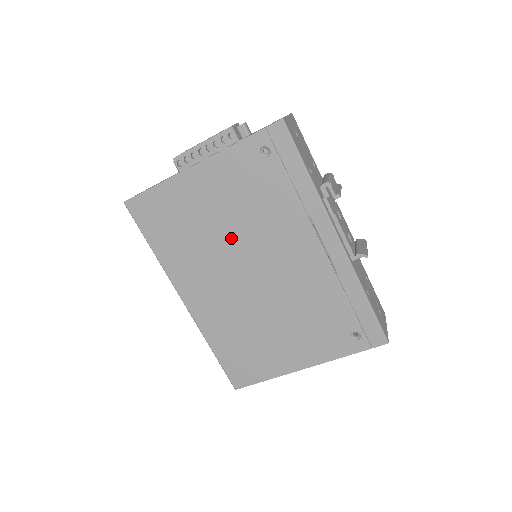
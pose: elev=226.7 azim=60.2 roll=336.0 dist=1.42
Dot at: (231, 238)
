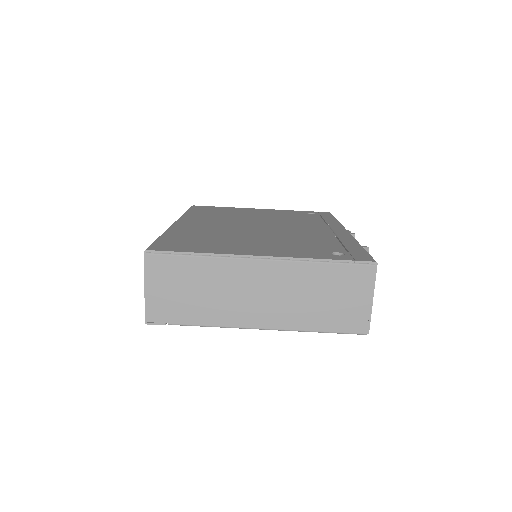
Dot at: (256, 219)
